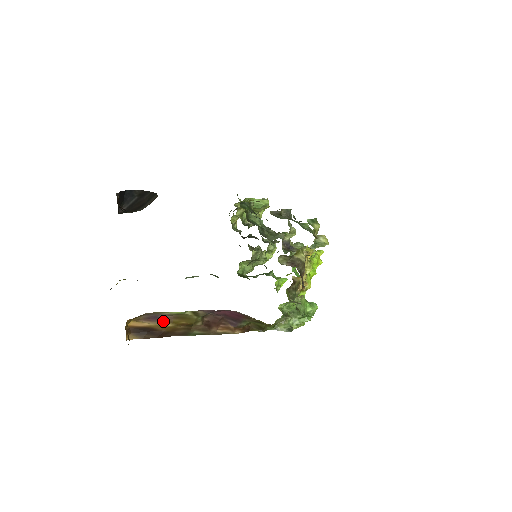
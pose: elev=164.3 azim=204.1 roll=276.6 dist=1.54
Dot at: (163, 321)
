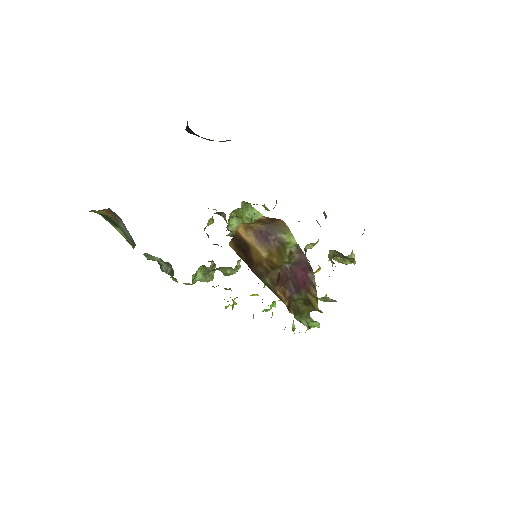
Dot at: (265, 245)
